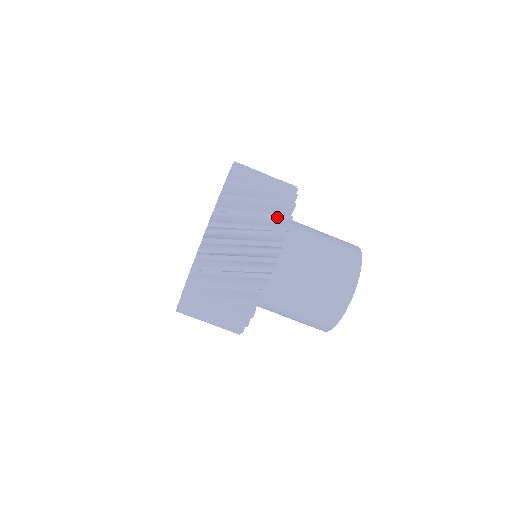
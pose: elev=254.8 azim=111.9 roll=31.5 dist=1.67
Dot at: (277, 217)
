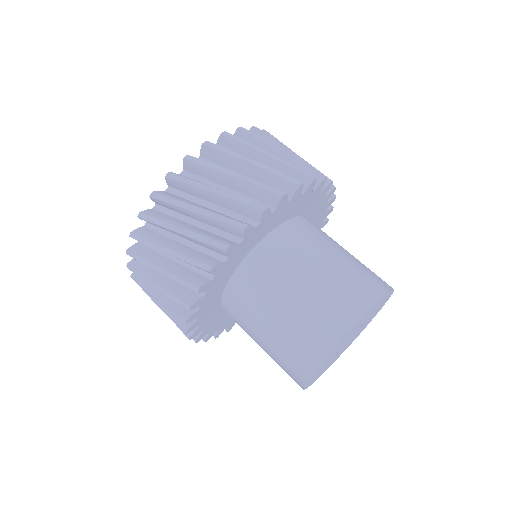
Dot at: (309, 167)
